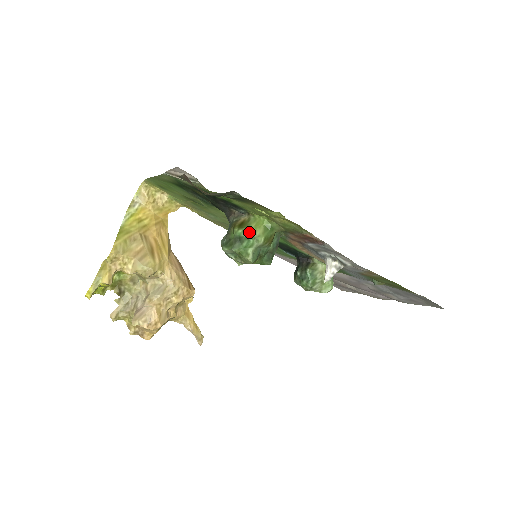
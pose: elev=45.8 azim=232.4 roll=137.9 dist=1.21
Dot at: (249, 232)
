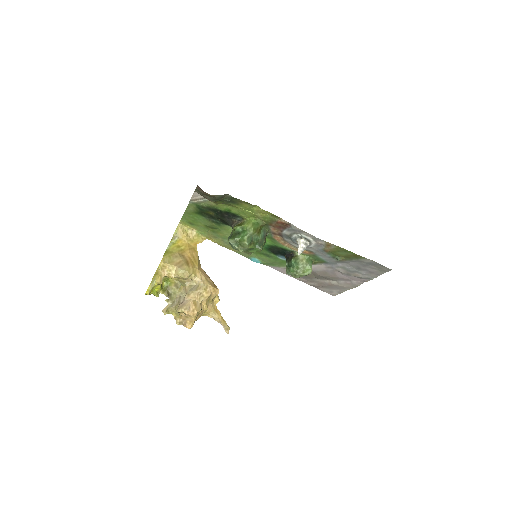
Dot at: (244, 228)
